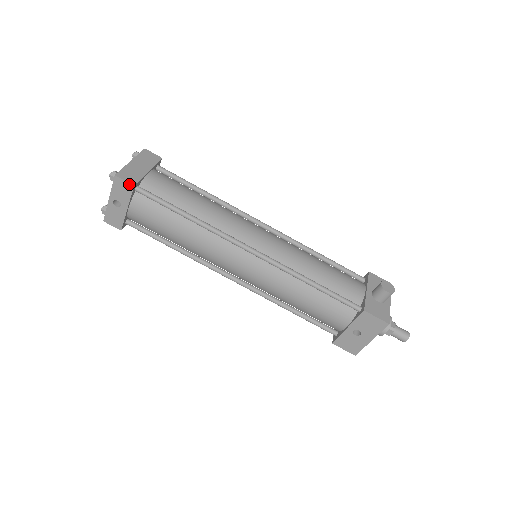
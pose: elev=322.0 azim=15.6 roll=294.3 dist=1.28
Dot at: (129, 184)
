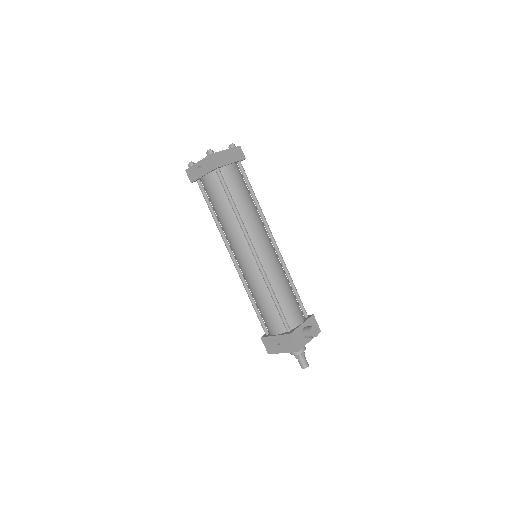
Dot at: (215, 165)
